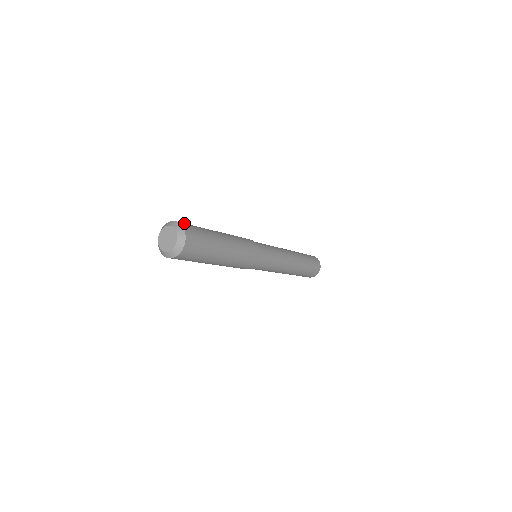
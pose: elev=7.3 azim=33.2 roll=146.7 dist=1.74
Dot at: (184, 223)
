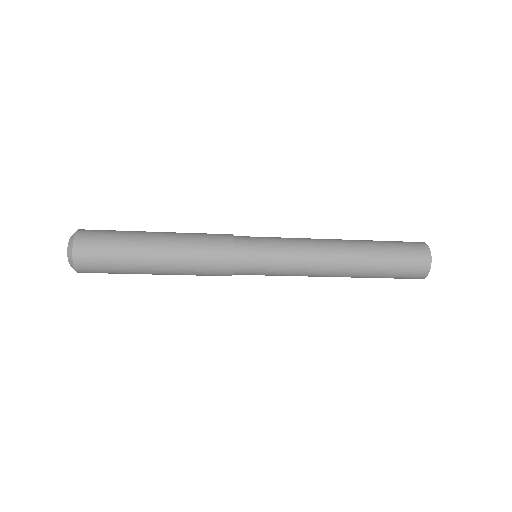
Dot at: occluded
